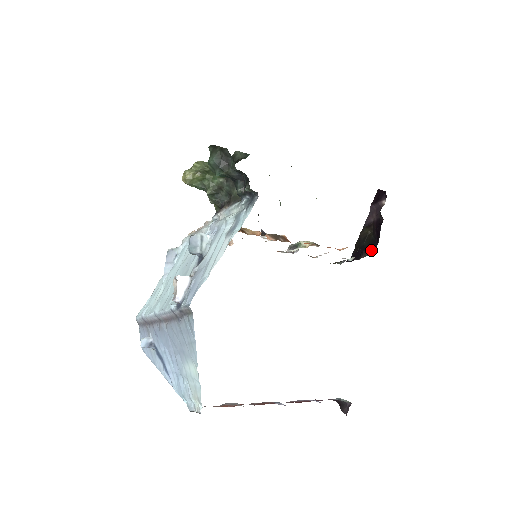
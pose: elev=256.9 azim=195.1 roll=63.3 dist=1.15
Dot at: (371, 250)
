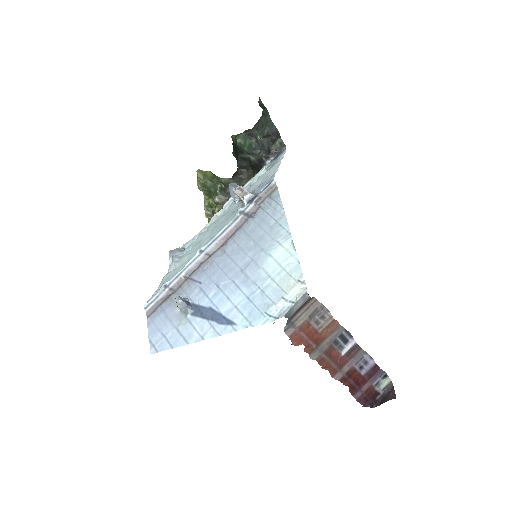
Dot at: occluded
